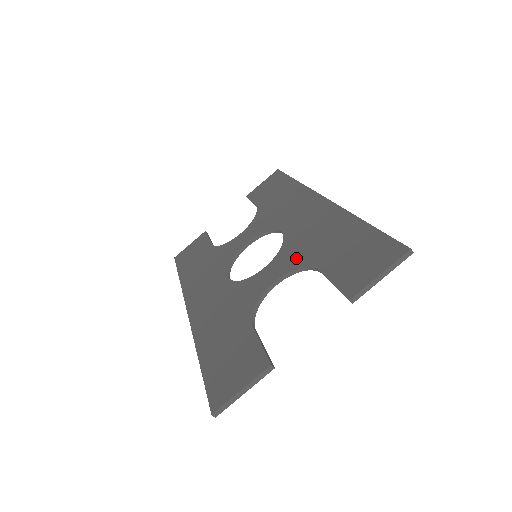
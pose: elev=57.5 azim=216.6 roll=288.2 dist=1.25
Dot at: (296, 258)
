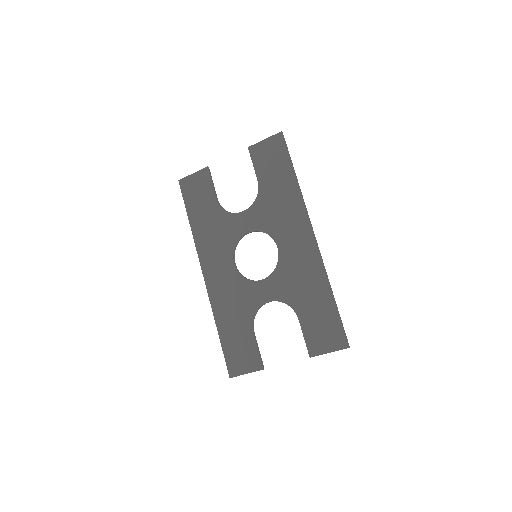
Dot at: (285, 292)
